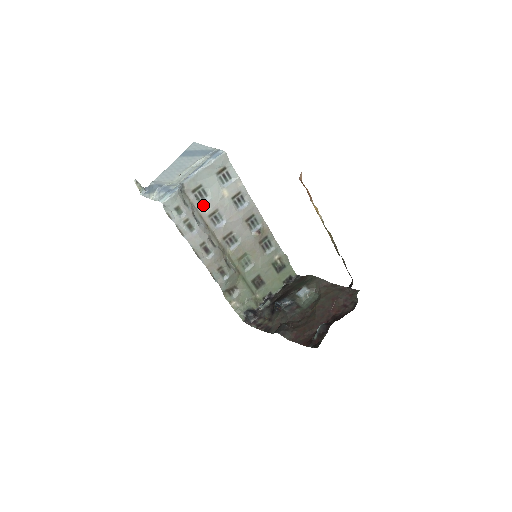
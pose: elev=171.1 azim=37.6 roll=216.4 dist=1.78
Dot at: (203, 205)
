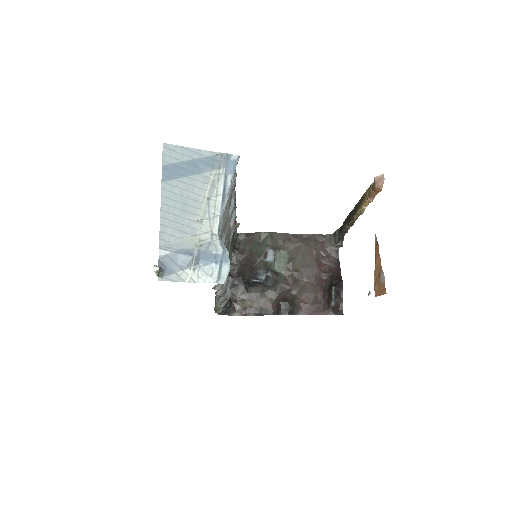
Dot at: occluded
